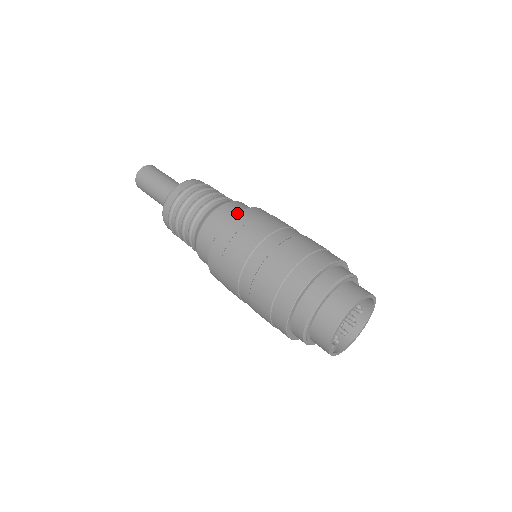
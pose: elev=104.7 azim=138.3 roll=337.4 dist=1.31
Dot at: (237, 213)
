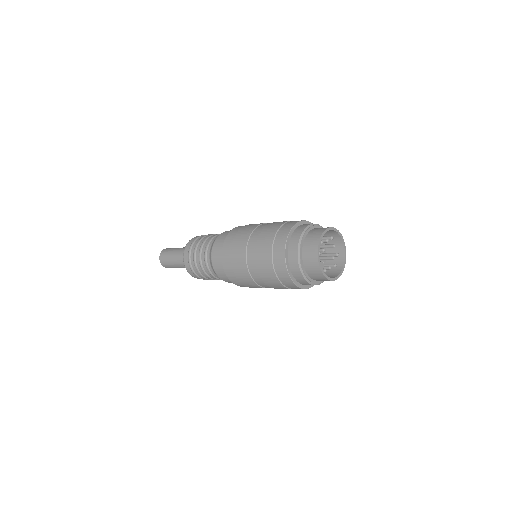
Dot at: (239, 226)
